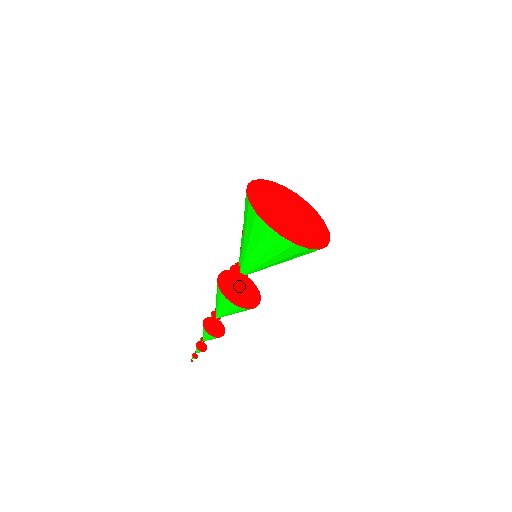
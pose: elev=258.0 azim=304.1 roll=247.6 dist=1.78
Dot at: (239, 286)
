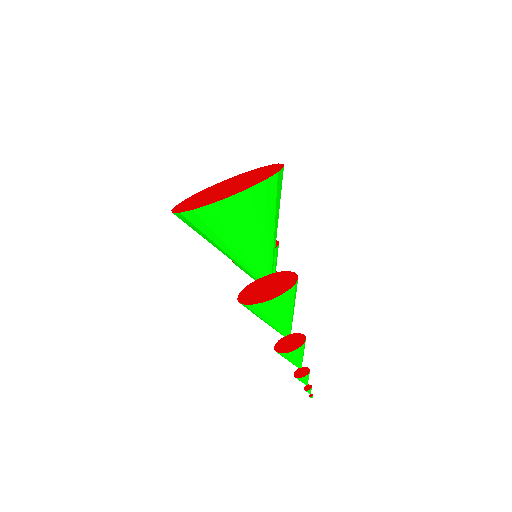
Dot at: (265, 286)
